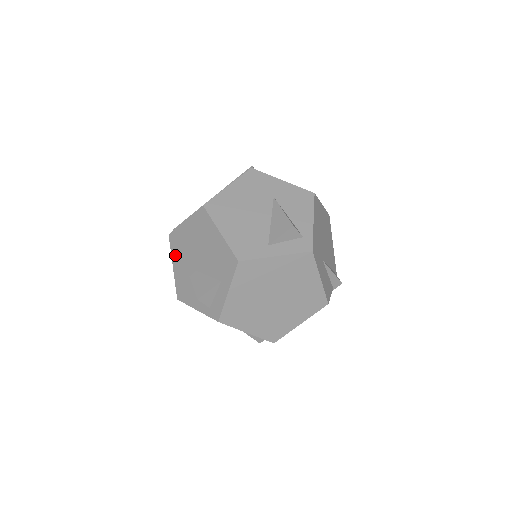
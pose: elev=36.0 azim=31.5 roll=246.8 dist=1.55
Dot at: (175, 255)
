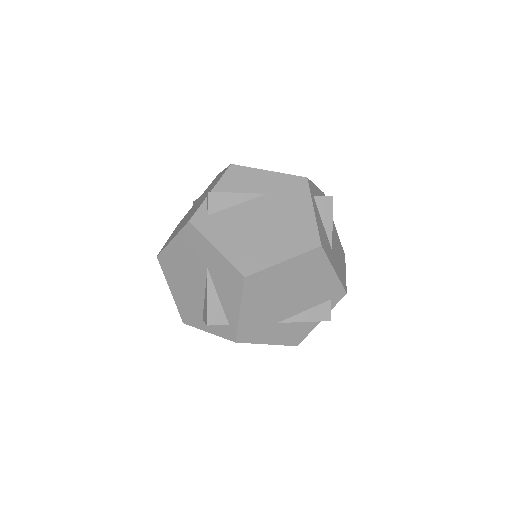
Dot at: occluded
